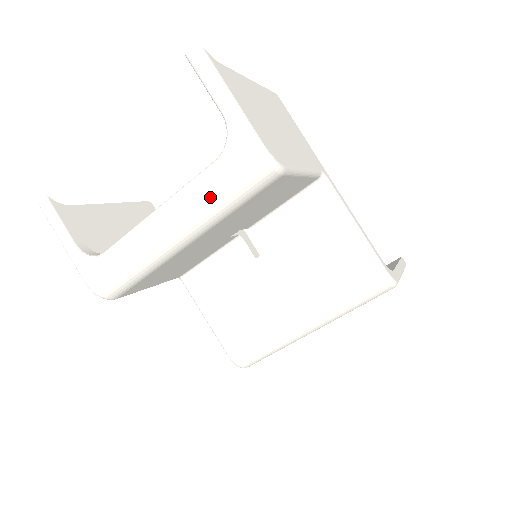
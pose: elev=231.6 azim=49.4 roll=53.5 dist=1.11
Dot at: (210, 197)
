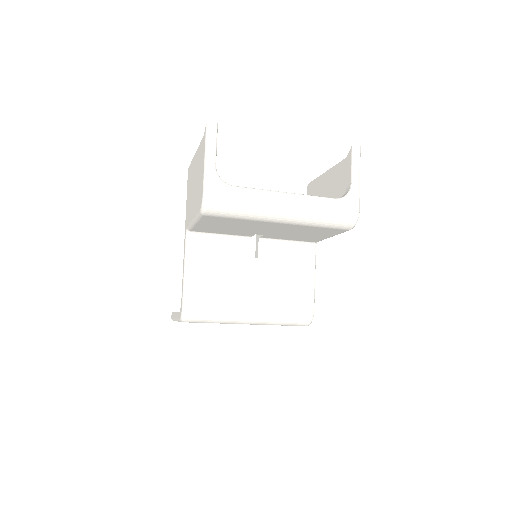
Dot at: (321, 212)
